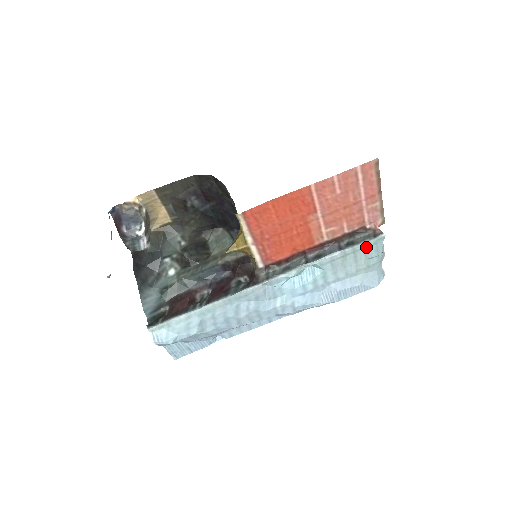
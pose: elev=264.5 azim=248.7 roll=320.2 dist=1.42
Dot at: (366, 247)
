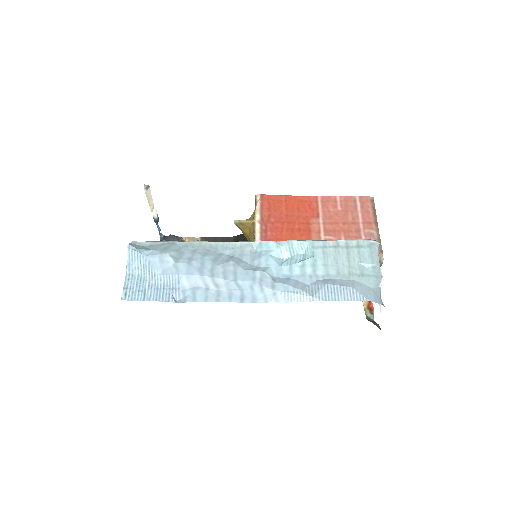
Dot at: (359, 247)
